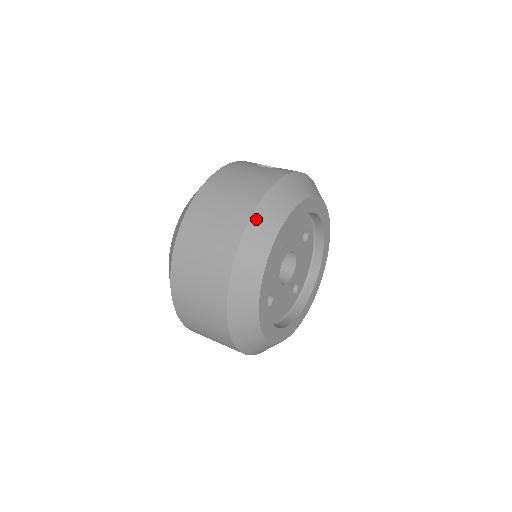
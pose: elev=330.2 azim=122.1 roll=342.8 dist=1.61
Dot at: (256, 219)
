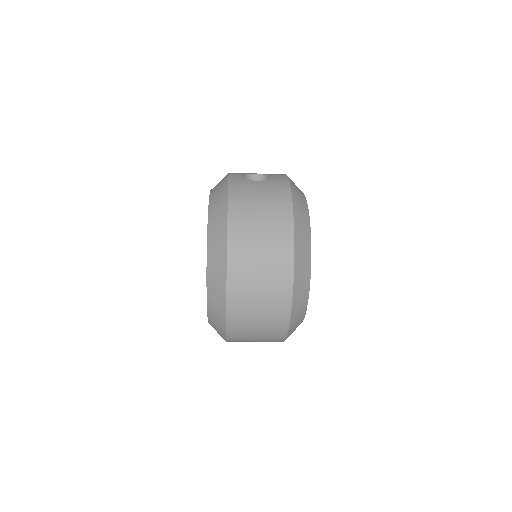
Dot at: (297, 239)
